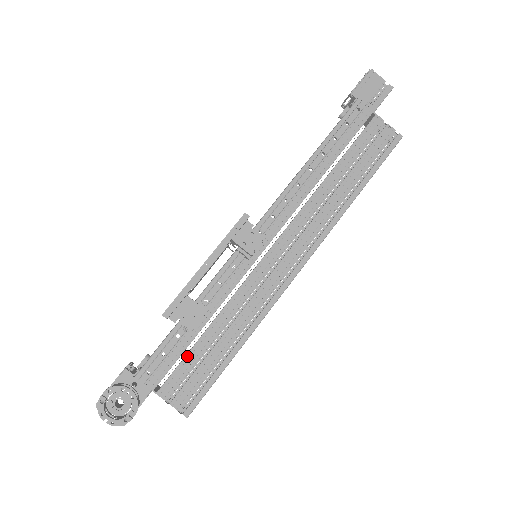
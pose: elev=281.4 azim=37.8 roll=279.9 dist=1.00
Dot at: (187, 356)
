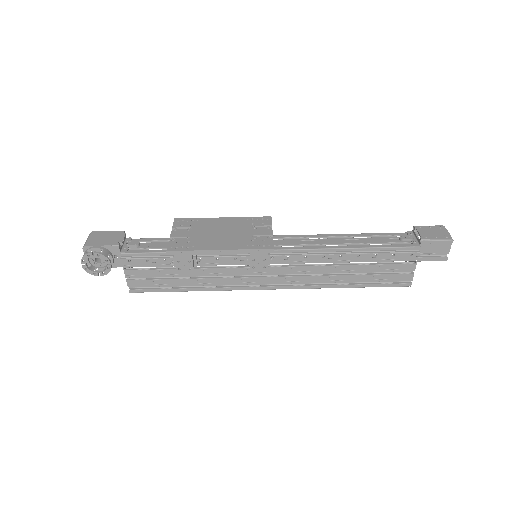
Dot at: (160, 270)
